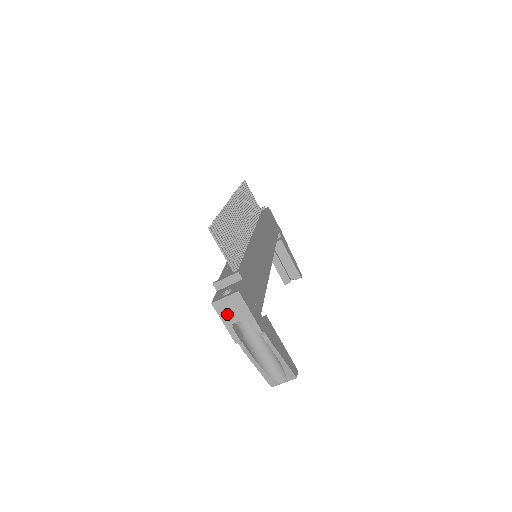
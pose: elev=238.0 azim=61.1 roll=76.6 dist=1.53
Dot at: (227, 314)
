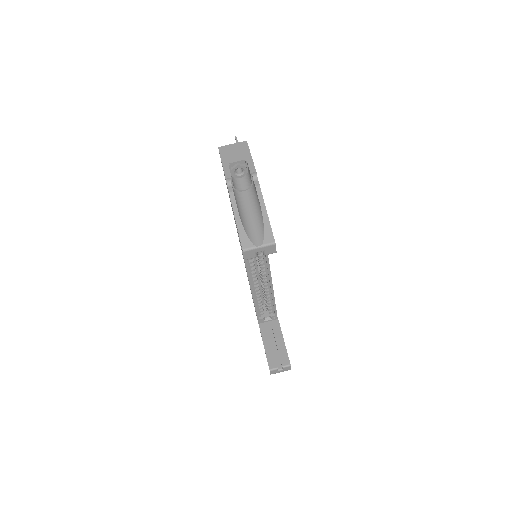
Dot at: (229, 156)
